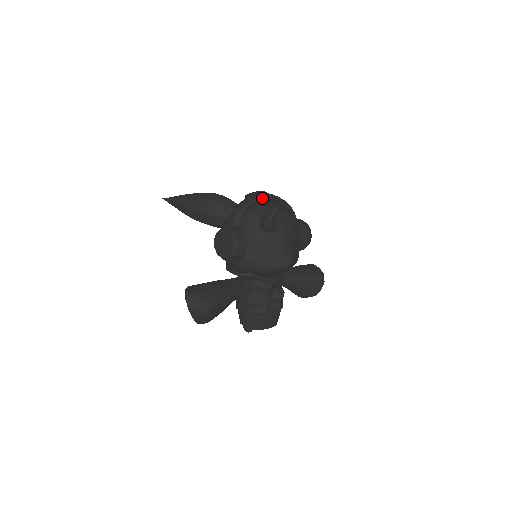
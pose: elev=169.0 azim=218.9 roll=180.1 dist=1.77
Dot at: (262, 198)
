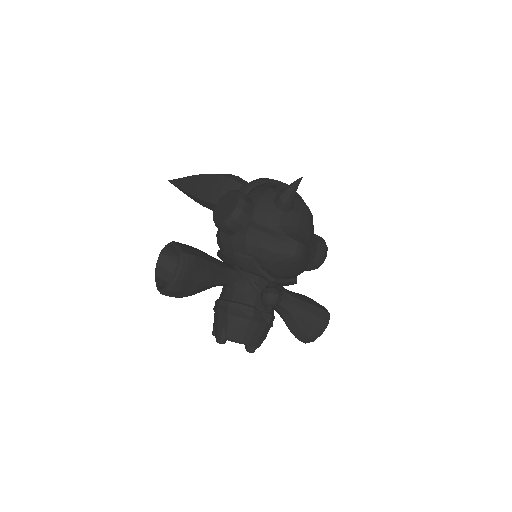
Dot at: (283, 184)
